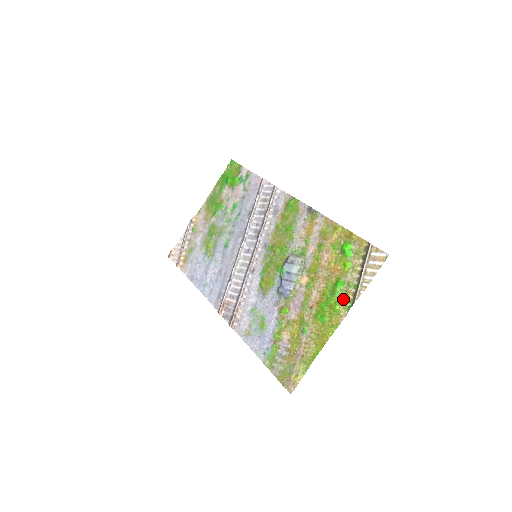
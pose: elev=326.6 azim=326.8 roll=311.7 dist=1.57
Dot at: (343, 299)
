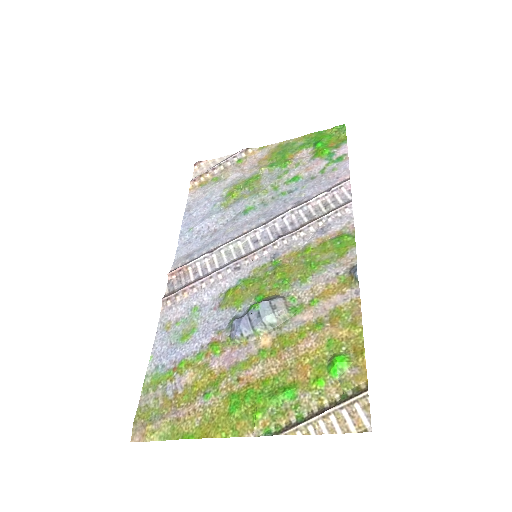
Dot at: (274, 414)
